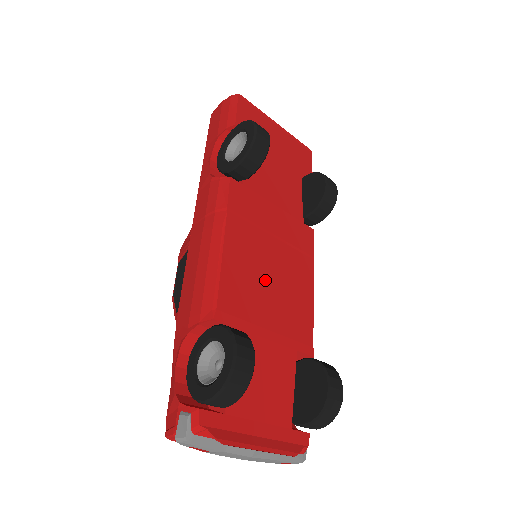
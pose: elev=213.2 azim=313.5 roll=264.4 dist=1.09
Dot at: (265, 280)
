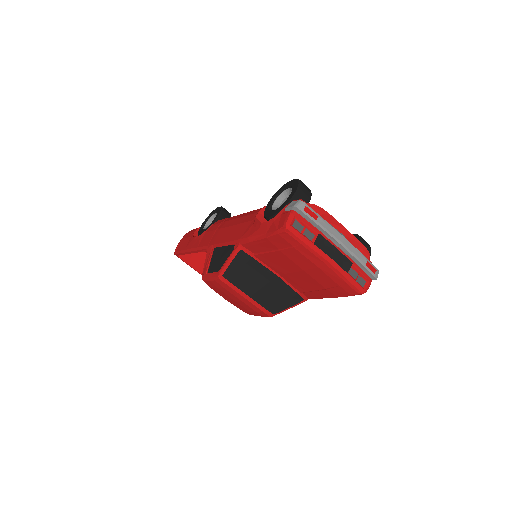
Dot at: occluded
